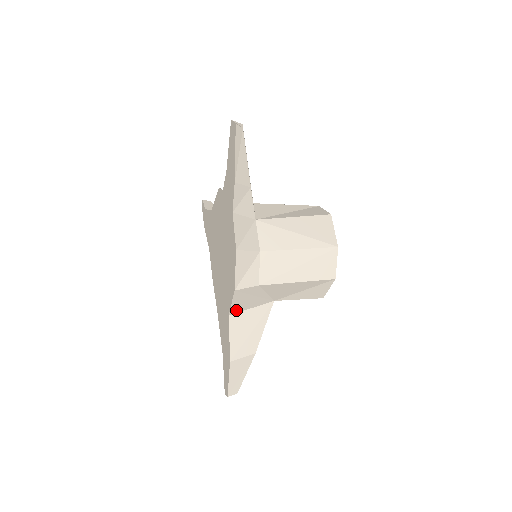
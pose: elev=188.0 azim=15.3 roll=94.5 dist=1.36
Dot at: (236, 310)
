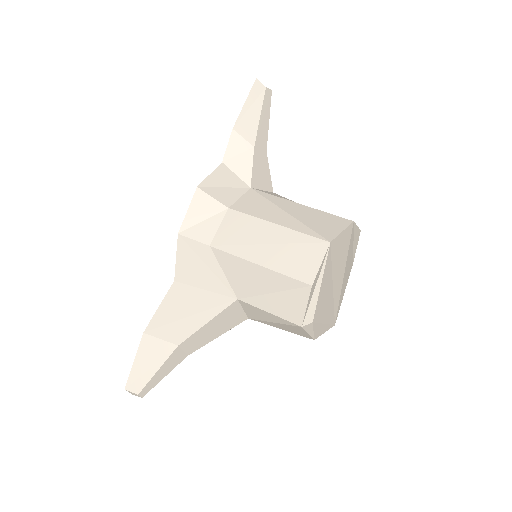
Dot at: (184, 278)
